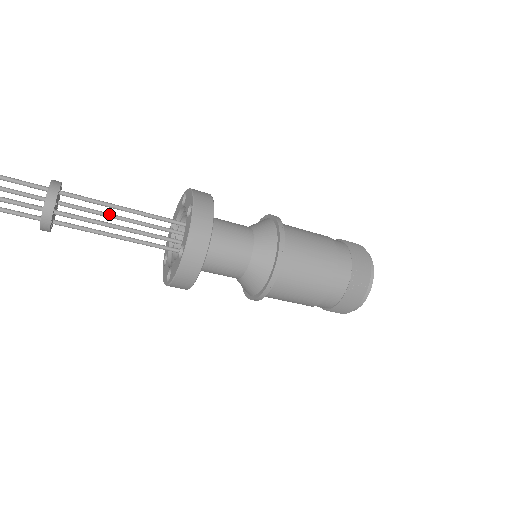
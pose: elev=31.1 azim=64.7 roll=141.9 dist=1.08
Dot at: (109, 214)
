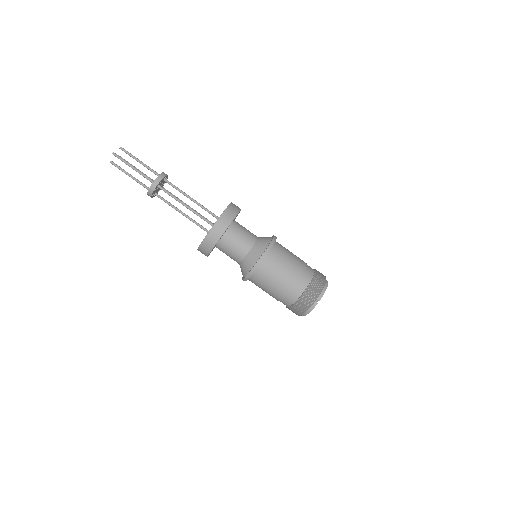
Dot at: (178, 209)
